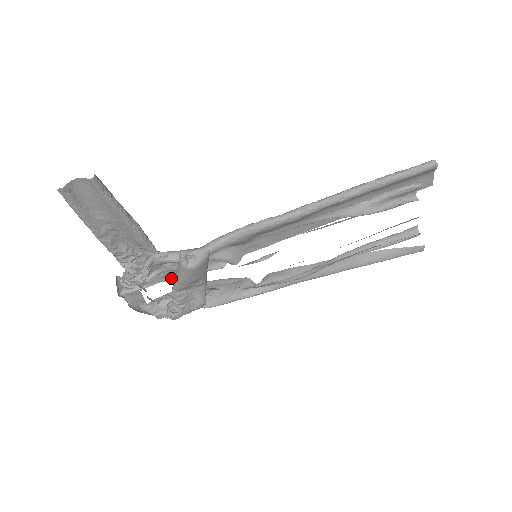
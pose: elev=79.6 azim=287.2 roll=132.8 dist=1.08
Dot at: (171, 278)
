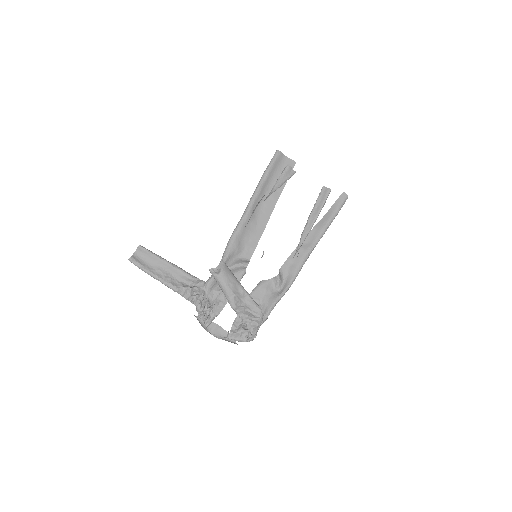
Dot at: occluded
